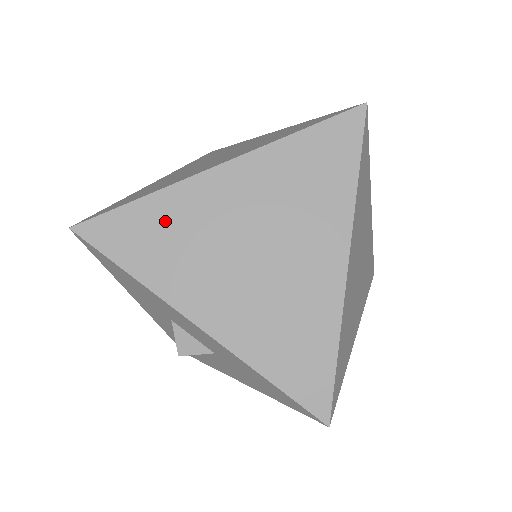
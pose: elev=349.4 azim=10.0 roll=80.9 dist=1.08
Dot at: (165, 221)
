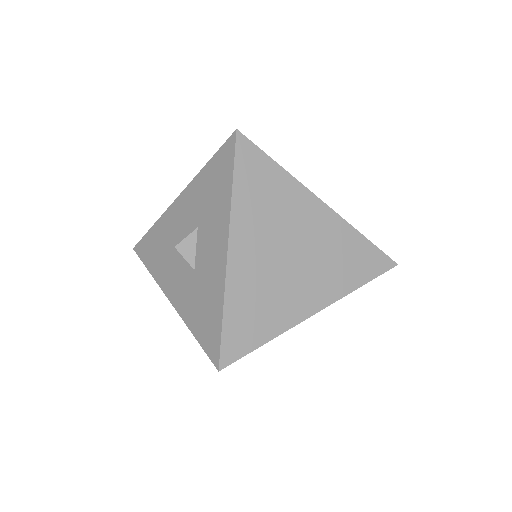
Dot at: (276, 189)
